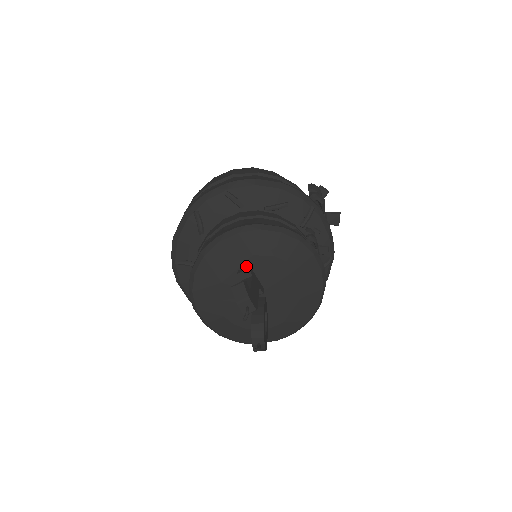
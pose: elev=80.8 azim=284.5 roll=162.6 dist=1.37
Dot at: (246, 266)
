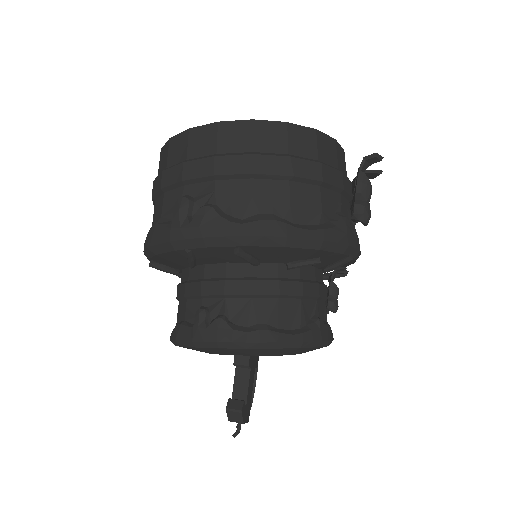
Dot at: (246, 356)
